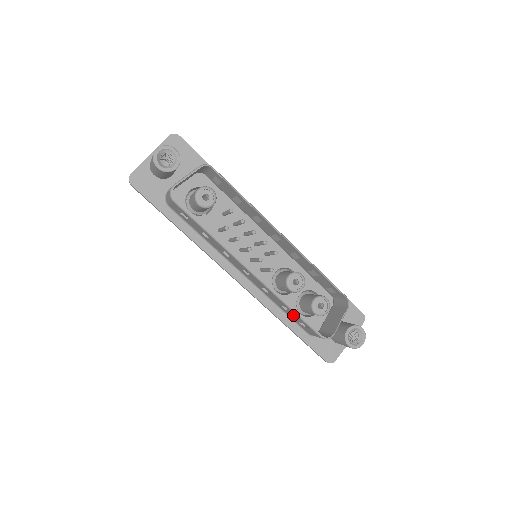
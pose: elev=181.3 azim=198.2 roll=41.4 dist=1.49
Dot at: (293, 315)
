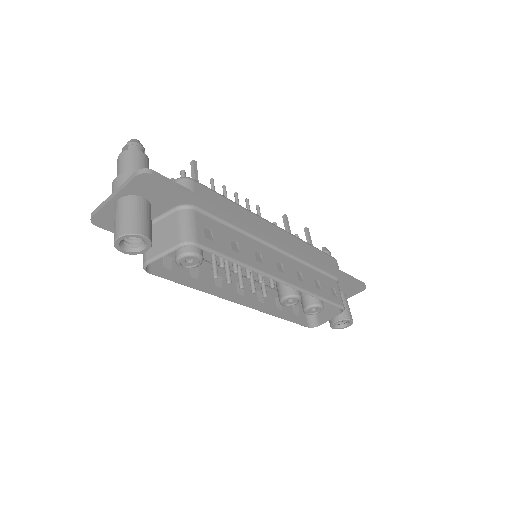
Dot at: (284, 309)
